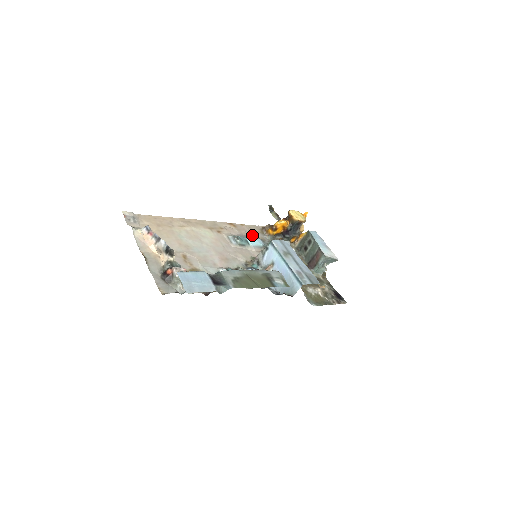
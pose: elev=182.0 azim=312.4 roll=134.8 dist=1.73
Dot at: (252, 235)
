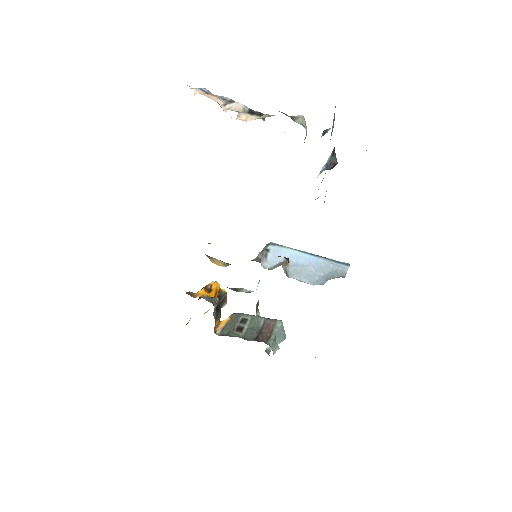
Dot at: occluded
